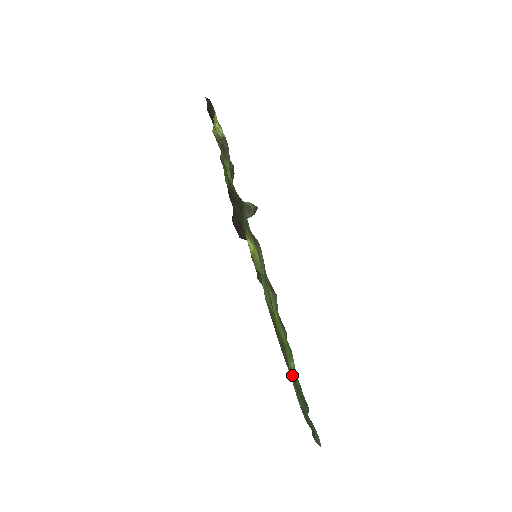
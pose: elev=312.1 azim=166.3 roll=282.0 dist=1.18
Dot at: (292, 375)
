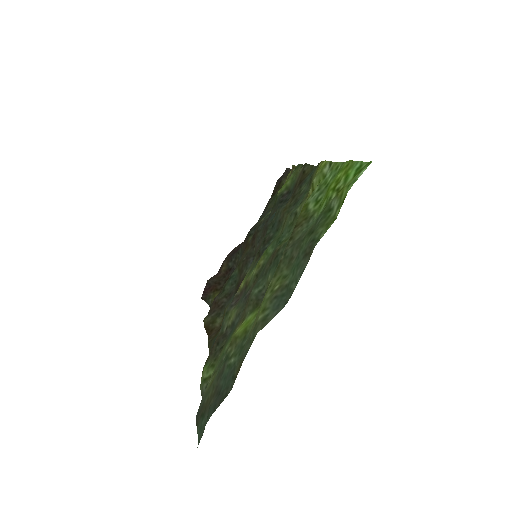
Dot at: (275, 283)
